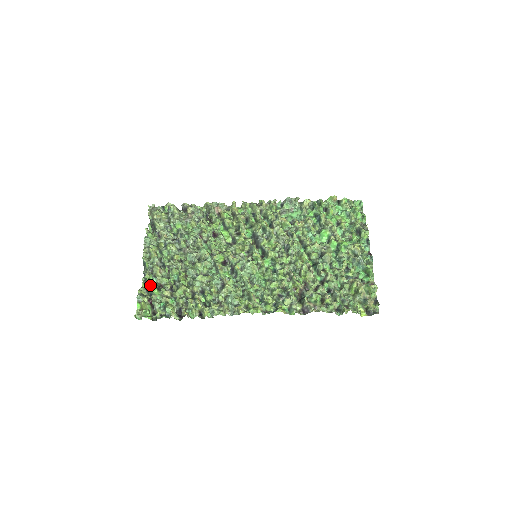
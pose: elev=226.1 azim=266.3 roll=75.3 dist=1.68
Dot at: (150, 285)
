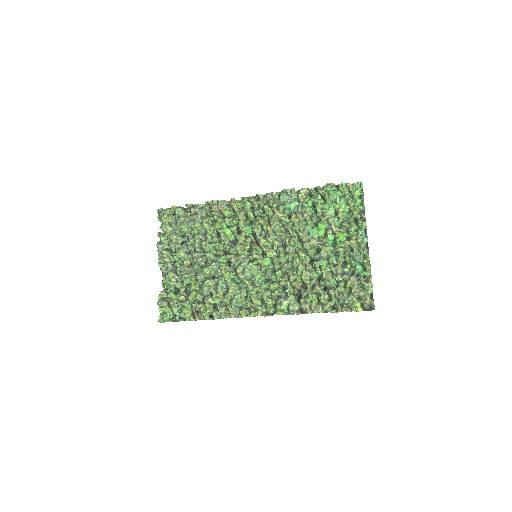
Dot at: (168, 290)
